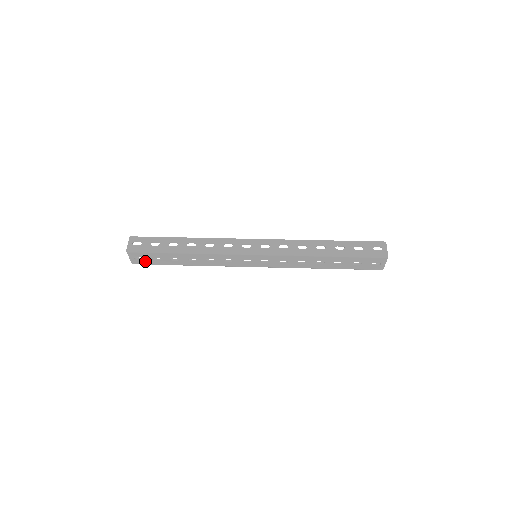
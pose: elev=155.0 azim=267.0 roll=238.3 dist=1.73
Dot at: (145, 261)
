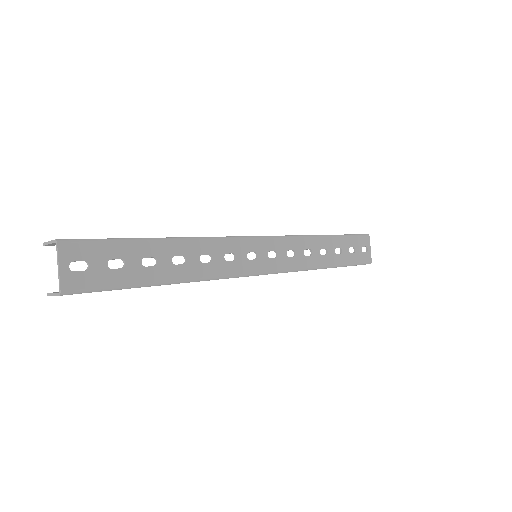
Dot at: (91, 276)
